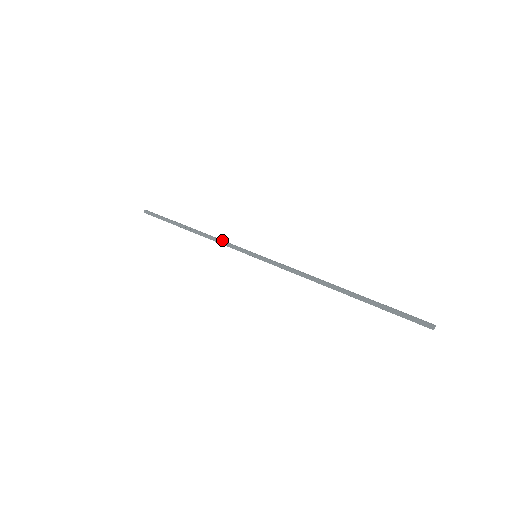
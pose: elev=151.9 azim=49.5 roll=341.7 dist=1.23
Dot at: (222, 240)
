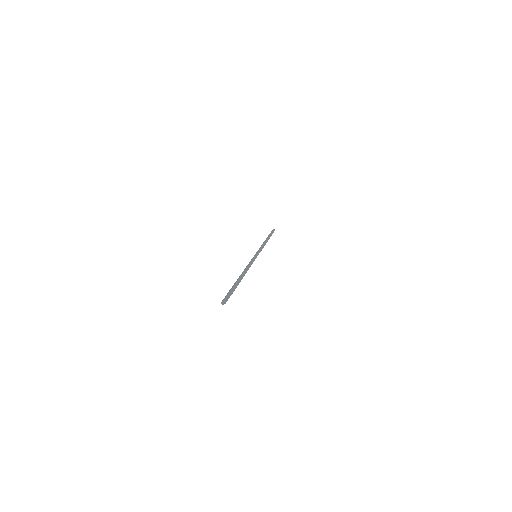
Dot at: (261, 246)
